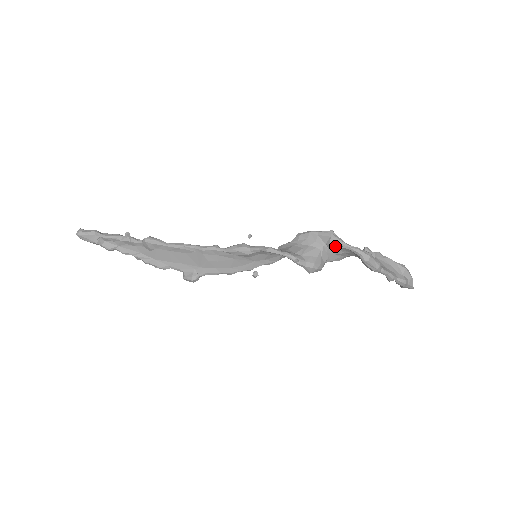
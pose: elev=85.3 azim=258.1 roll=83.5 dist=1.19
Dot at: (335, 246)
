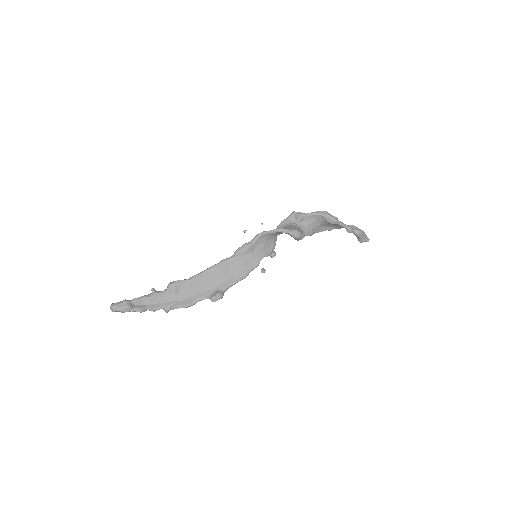
Dot at: (302, 218)
